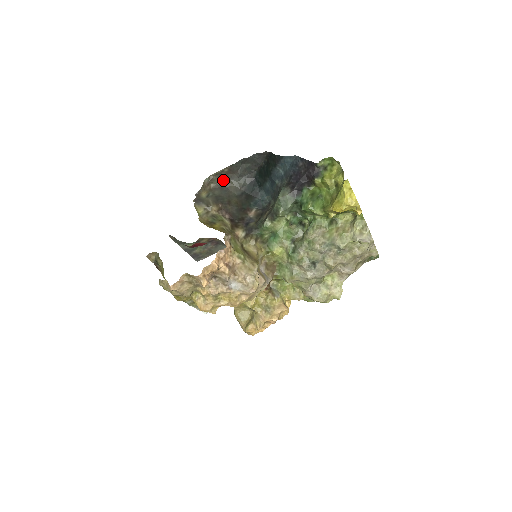
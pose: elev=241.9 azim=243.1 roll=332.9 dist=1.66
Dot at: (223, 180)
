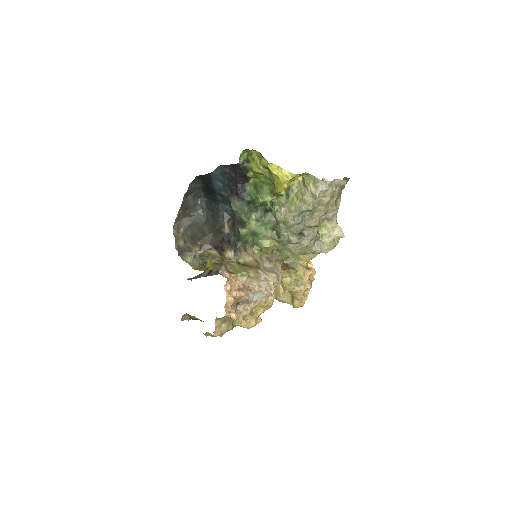
Dot at: (185, 219)
